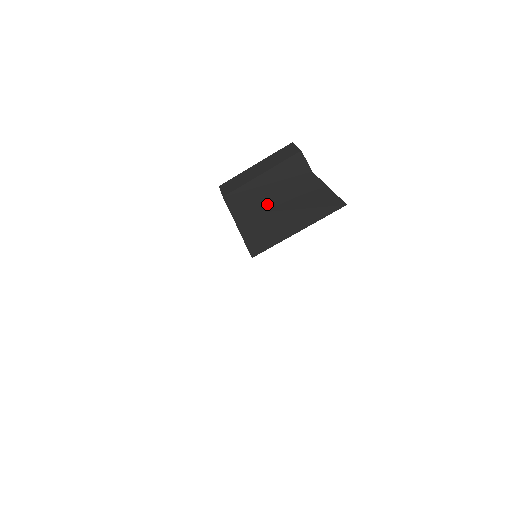
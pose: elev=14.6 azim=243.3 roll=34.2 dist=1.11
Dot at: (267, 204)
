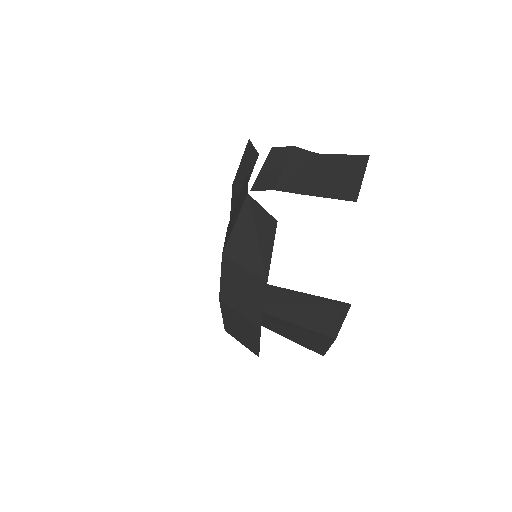
Dot at: (318, 178)
